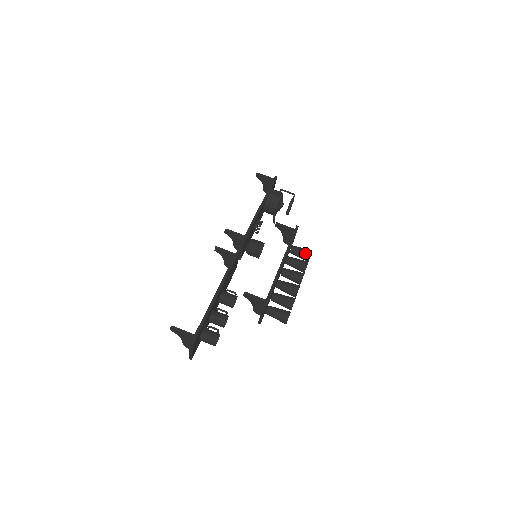
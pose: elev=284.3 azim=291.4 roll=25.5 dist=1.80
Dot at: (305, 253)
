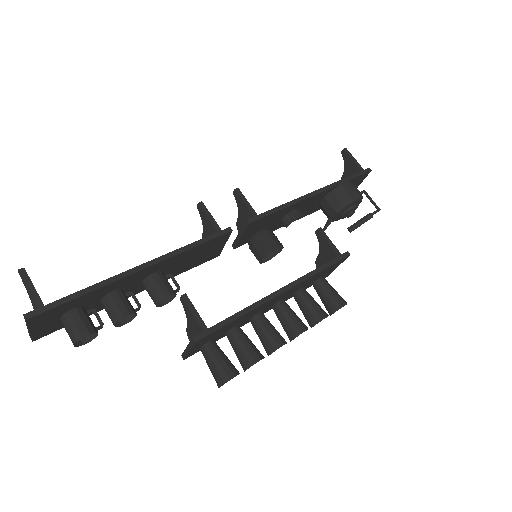
Dot at: (333, 300)
